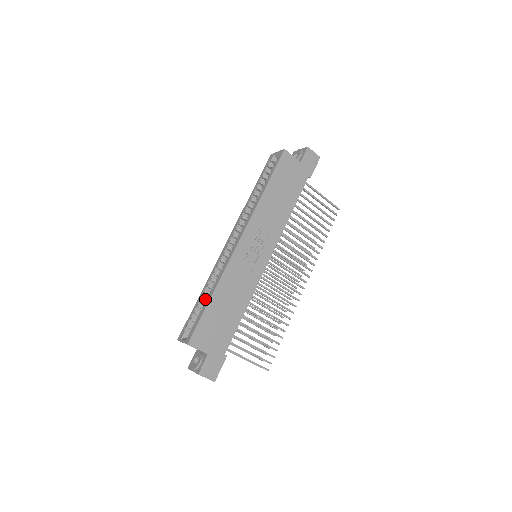
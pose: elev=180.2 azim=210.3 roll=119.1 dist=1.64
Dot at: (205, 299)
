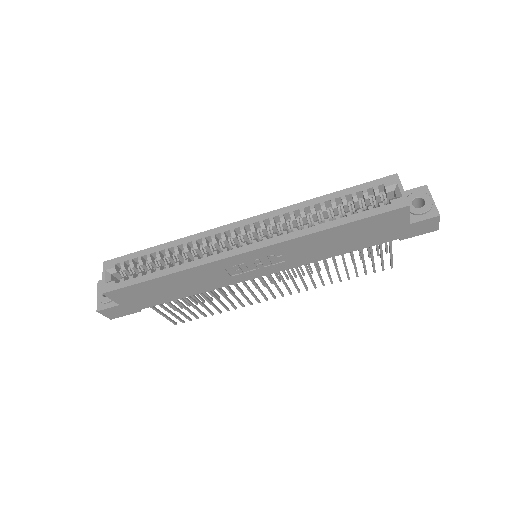
Dot at: (161, 259)
